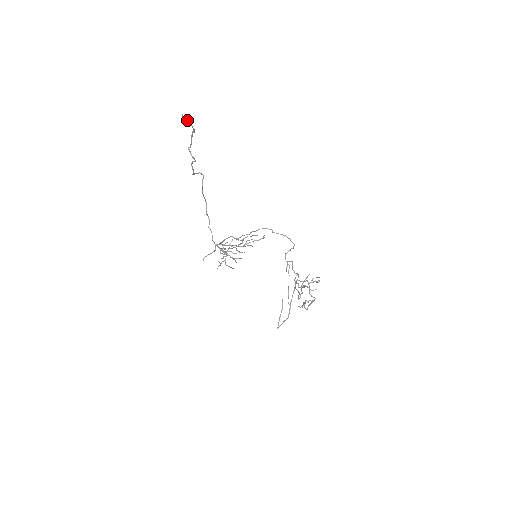
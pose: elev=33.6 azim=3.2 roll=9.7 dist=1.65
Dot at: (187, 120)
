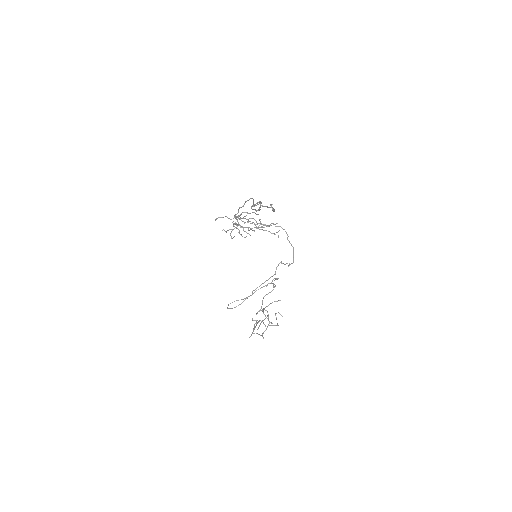
Dot at: (273, 211)
